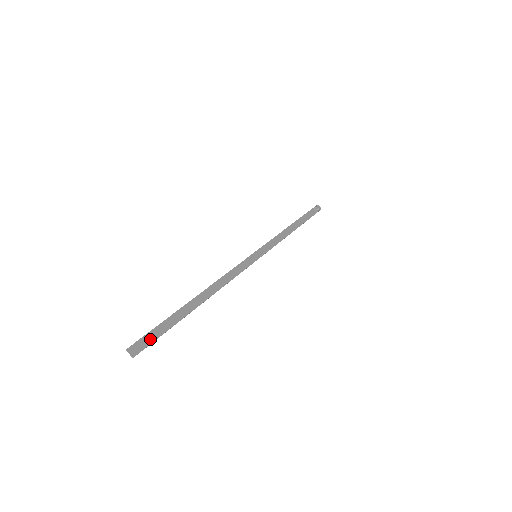
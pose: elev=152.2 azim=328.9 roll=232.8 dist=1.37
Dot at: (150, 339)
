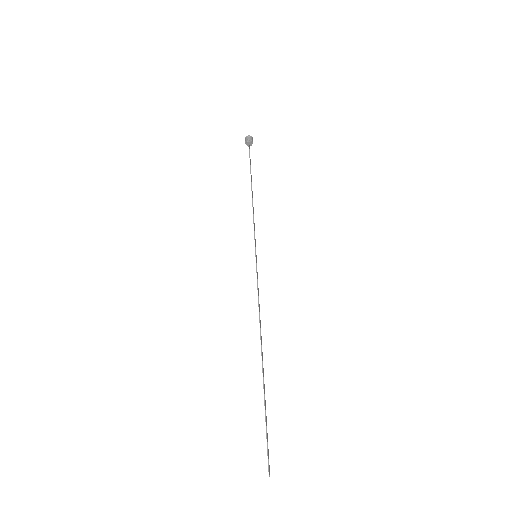
Dot at: occluded
